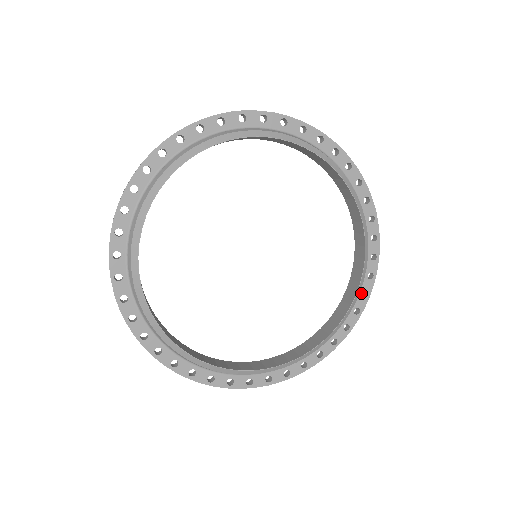
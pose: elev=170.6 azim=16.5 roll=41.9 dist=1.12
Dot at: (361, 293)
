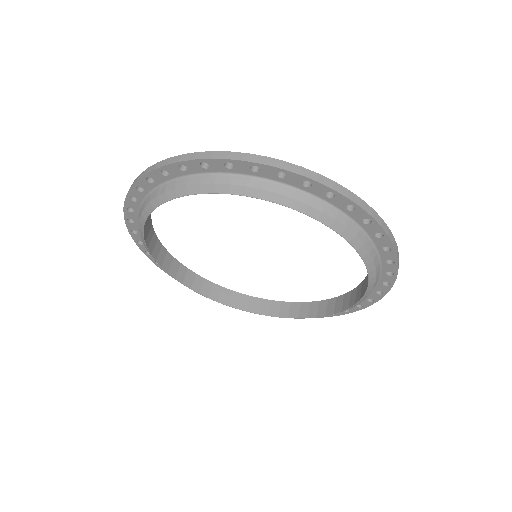
Dot at: (374, 236)
